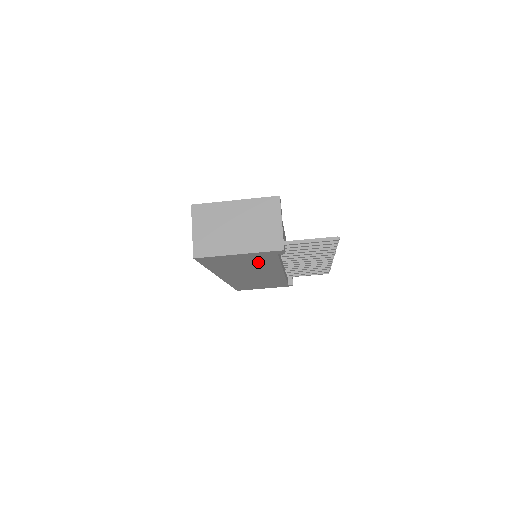
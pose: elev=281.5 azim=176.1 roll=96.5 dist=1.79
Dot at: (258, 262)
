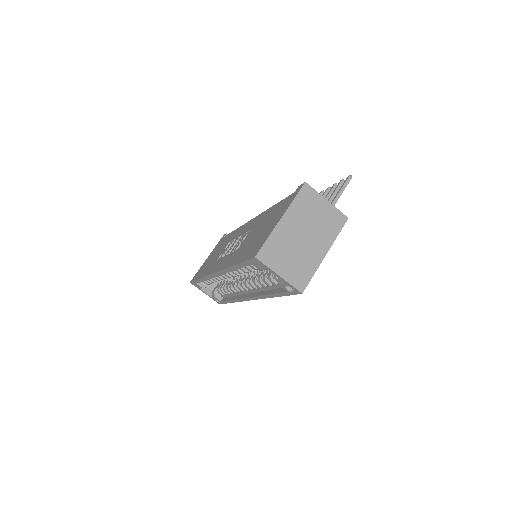
Dot at: occluded
